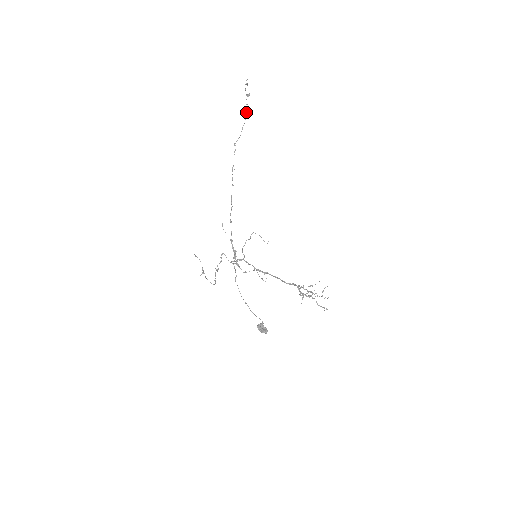
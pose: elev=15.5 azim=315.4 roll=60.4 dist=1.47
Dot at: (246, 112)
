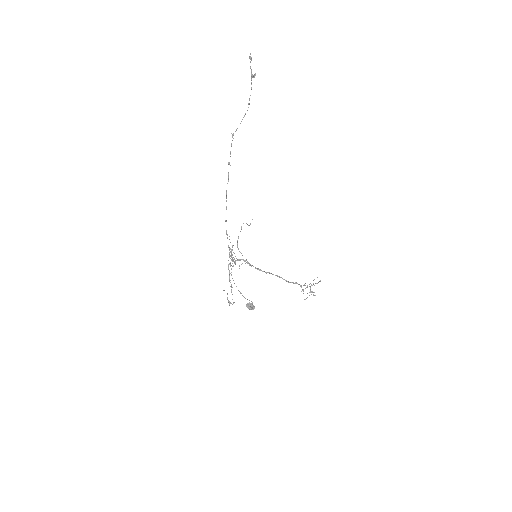
Dot at: occluded
